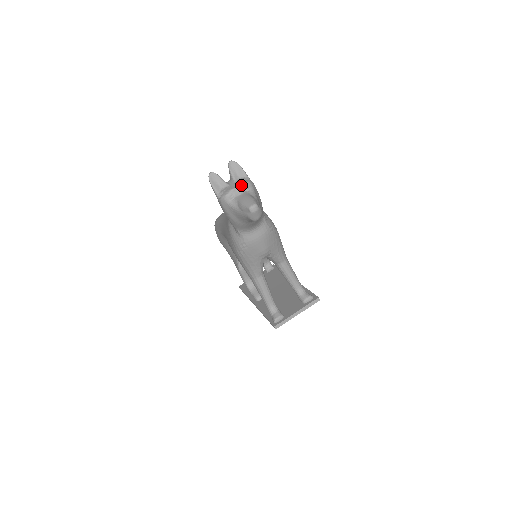
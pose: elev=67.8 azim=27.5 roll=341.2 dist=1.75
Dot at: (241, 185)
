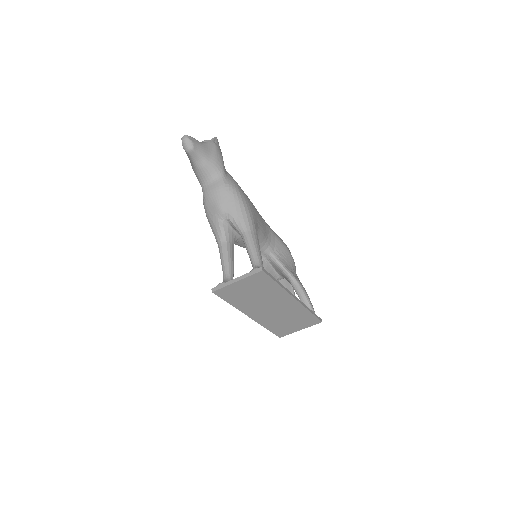
Dot at: (202, 141)
